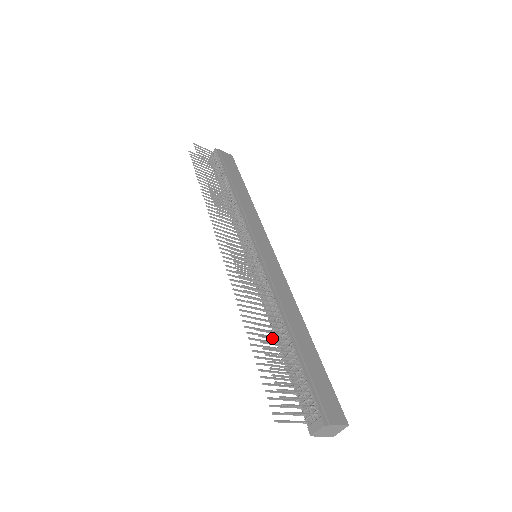
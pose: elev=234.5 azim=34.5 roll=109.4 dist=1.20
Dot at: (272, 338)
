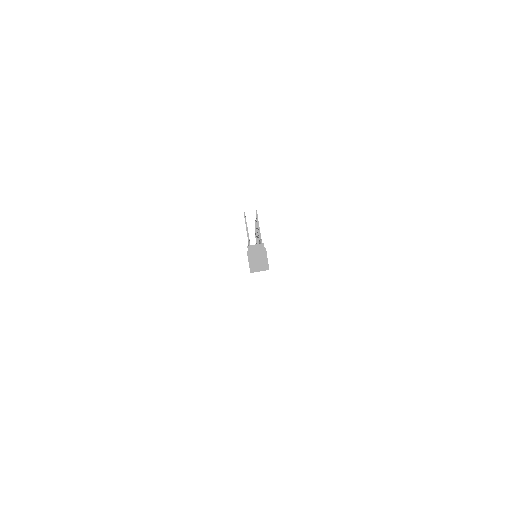
Dot at: occluded
